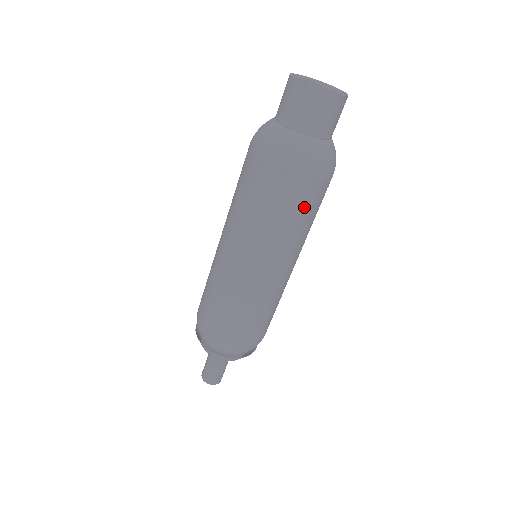
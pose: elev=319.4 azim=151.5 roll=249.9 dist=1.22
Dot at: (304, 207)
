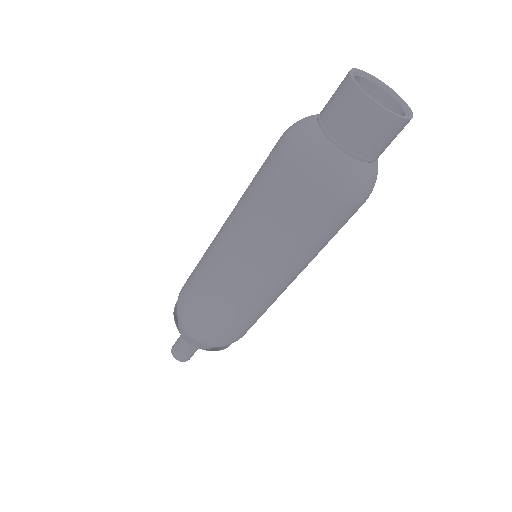
Dot at: (338, 230)
